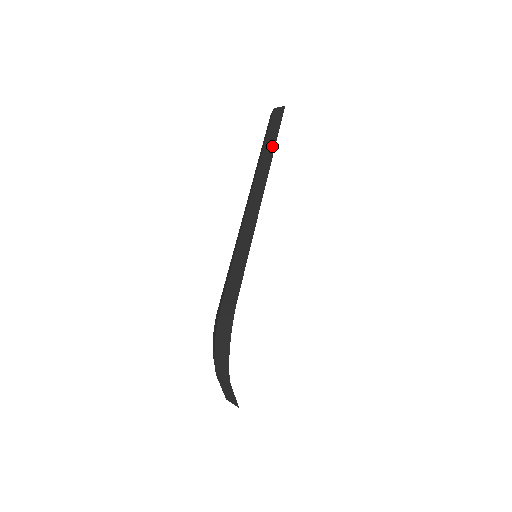
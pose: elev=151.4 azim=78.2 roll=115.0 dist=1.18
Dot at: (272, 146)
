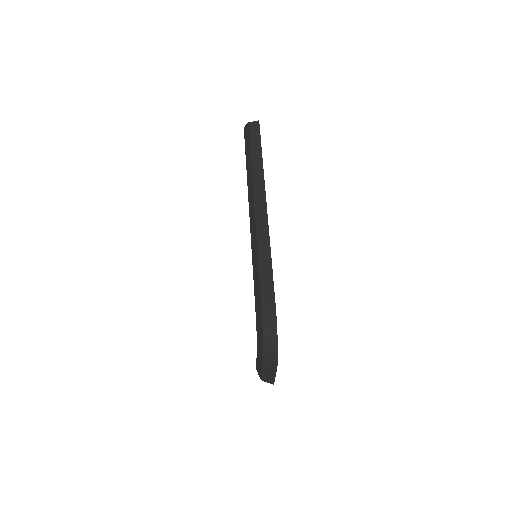
Dot at: (260, 161)
